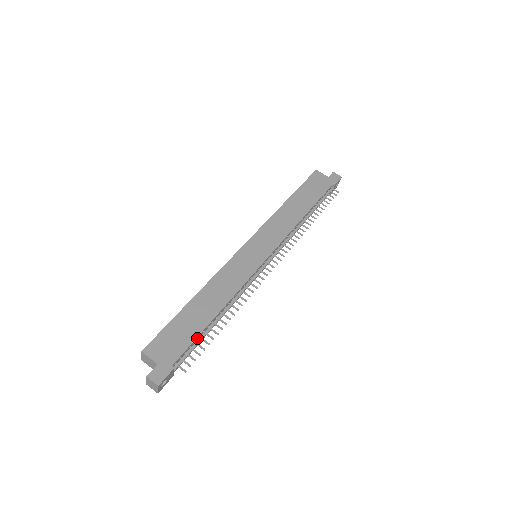
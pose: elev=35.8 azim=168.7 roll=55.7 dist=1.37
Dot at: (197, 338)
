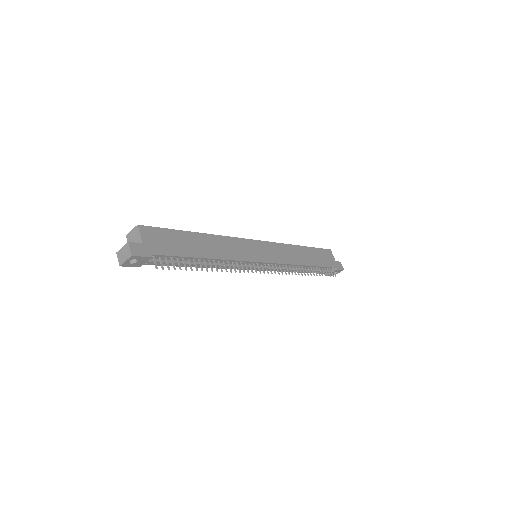
Dot at: (181, 258)
